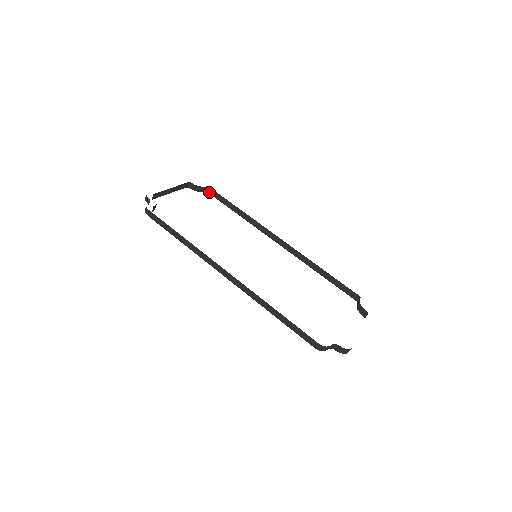
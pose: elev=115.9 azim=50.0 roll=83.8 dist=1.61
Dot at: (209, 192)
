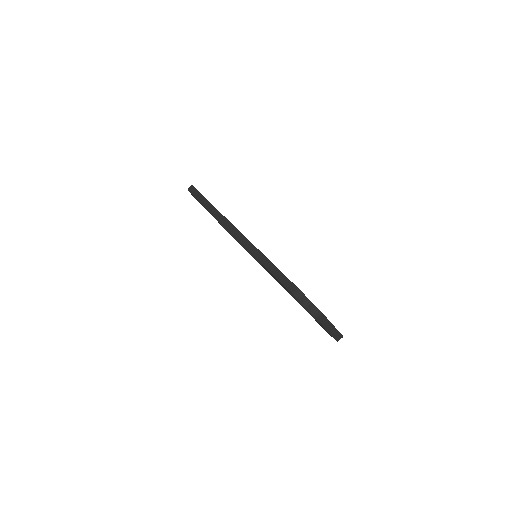
Dot at: occluded
